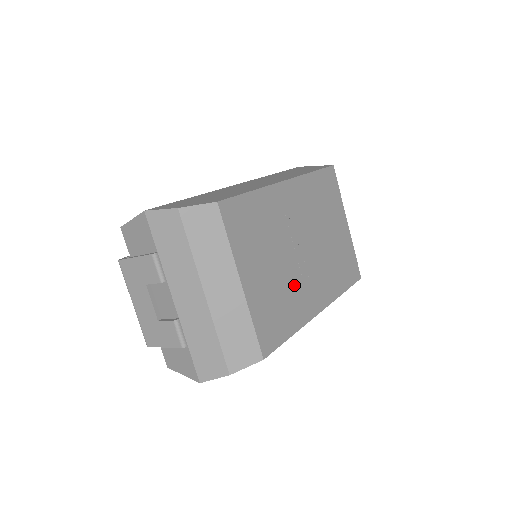
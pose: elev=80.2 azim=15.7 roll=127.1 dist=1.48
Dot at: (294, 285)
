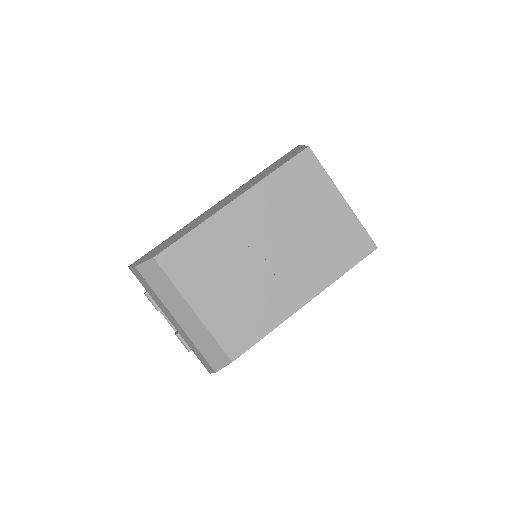
Dot at: (262, 291)
